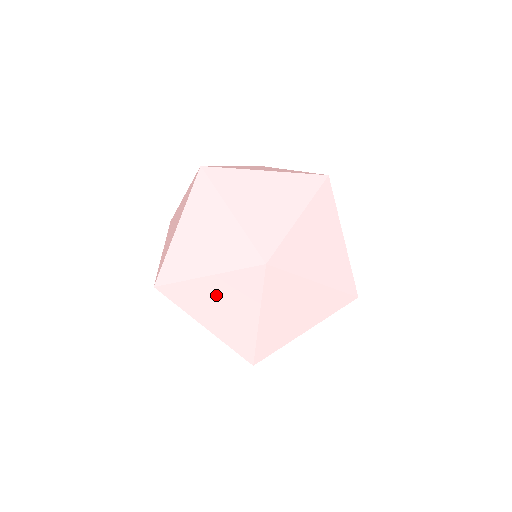
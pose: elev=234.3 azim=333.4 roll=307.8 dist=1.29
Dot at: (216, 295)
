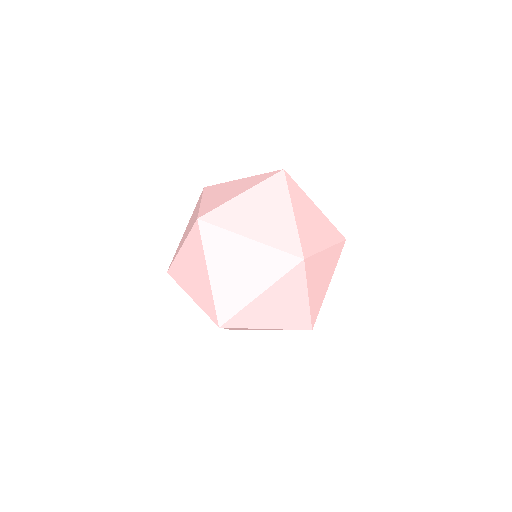
Dot at: occluded
